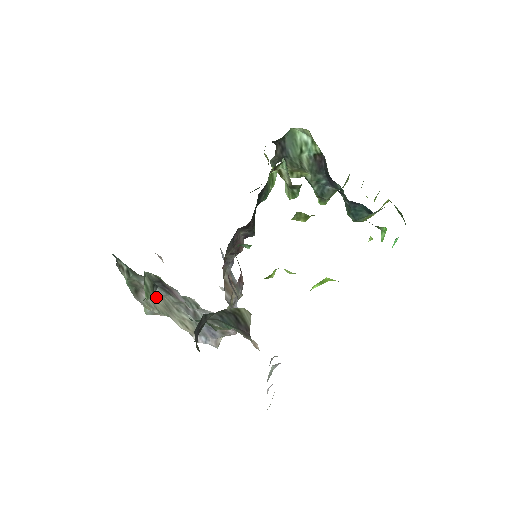
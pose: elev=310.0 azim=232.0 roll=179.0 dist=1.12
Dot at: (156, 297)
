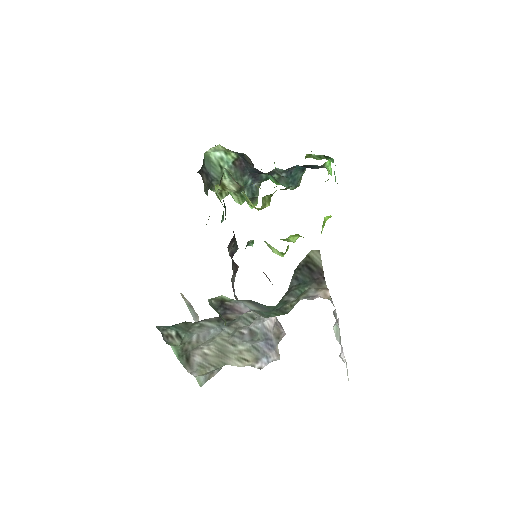
Dot at: (207, 351)
